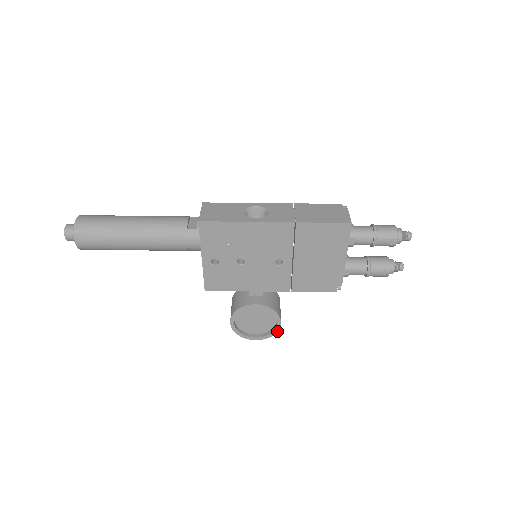
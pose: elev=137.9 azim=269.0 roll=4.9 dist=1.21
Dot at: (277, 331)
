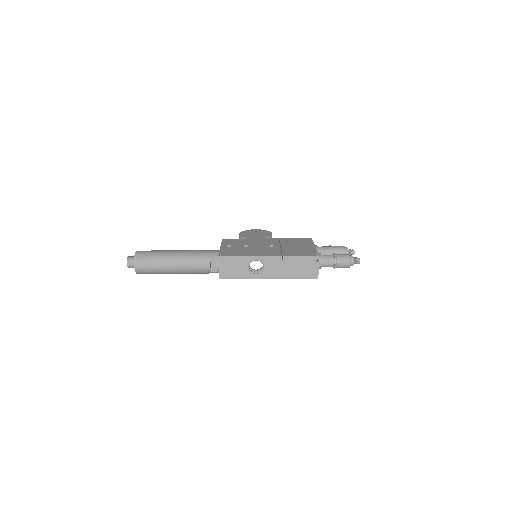
Dot at: occluded
